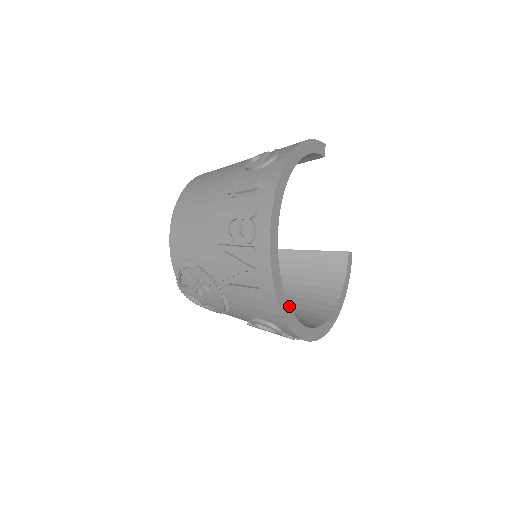
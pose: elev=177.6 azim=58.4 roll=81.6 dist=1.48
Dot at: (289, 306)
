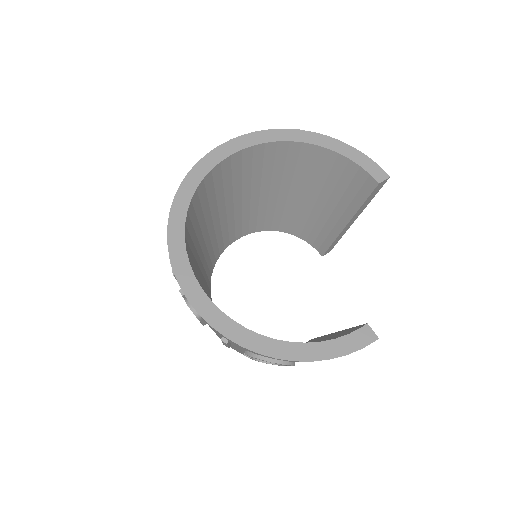
Dot at: (187, 216)
